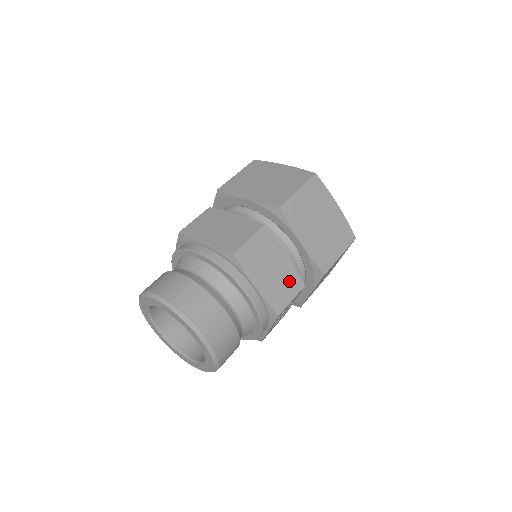
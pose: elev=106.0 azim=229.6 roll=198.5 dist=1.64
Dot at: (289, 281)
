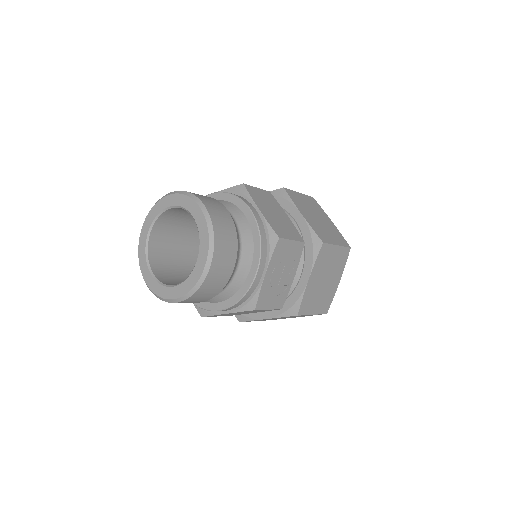
Dot at: (290, 229)
